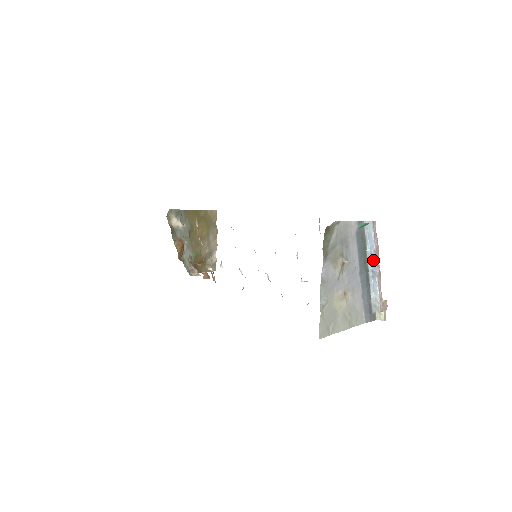
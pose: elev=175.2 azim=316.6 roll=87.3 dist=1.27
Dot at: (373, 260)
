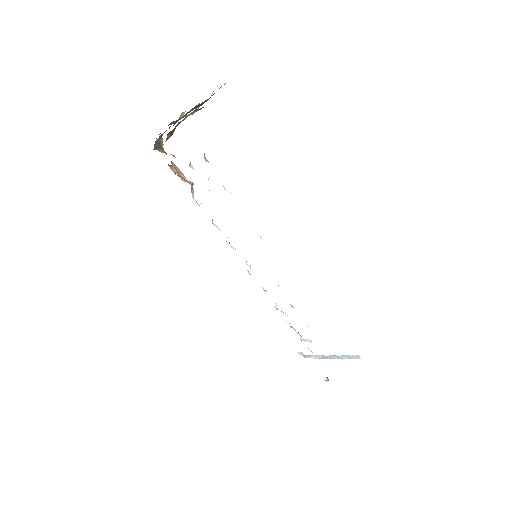
Dot at: (335, 357)
